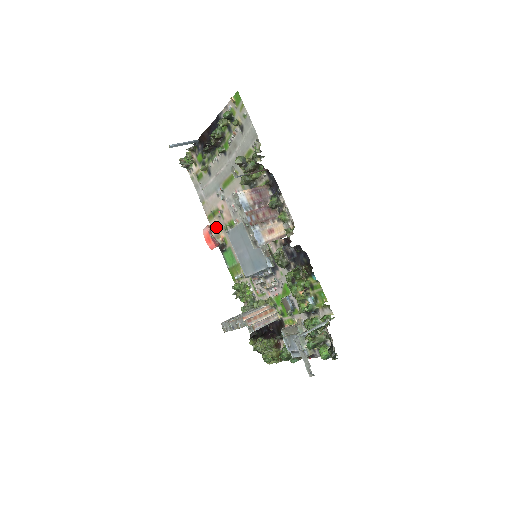
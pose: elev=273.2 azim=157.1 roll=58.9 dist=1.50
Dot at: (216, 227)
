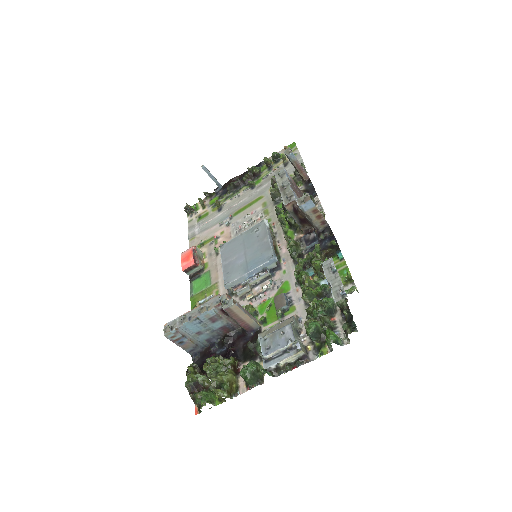
Dot at: (201, 252)
